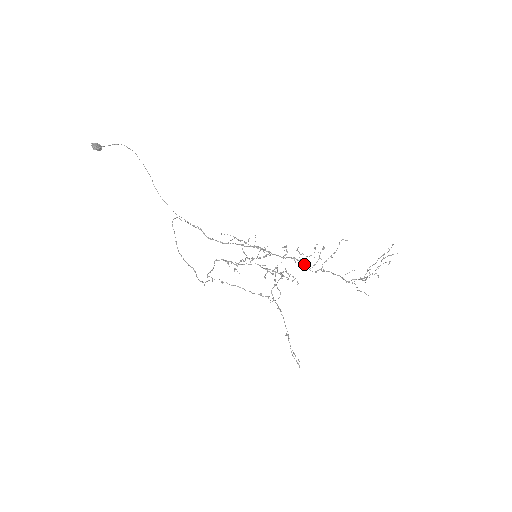
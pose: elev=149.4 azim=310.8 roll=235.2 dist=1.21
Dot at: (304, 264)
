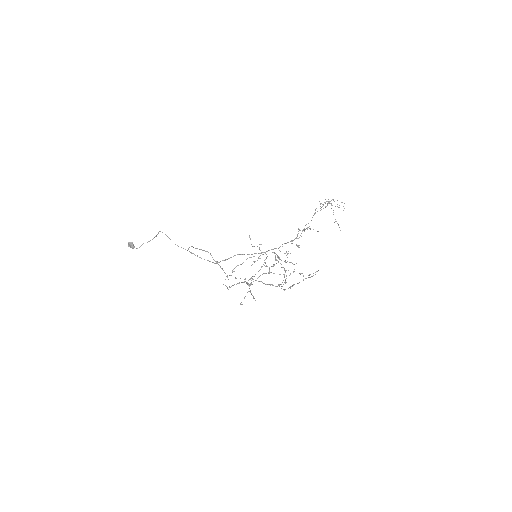
Dot at: (291, 240)
